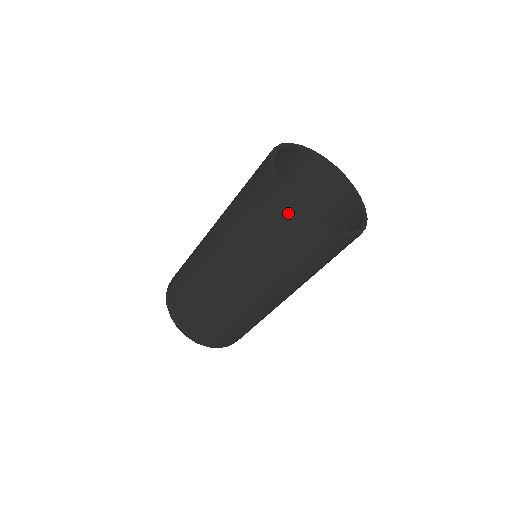
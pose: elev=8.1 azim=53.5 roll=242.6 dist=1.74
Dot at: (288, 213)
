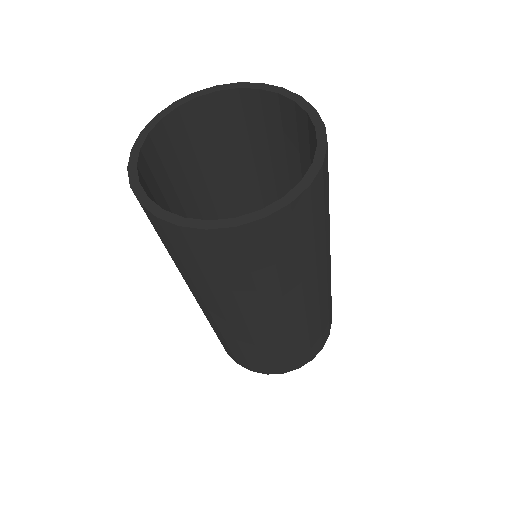
Dot at: occluded
